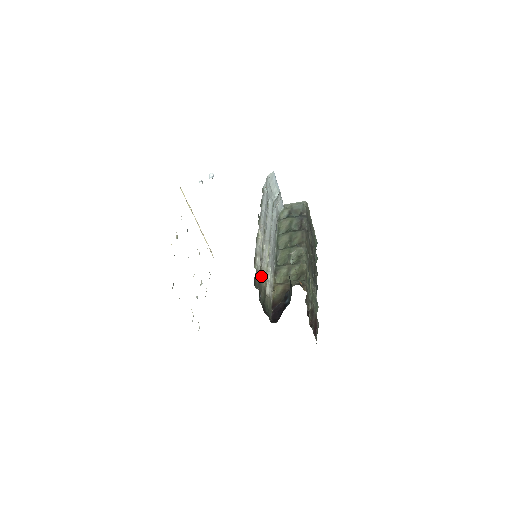
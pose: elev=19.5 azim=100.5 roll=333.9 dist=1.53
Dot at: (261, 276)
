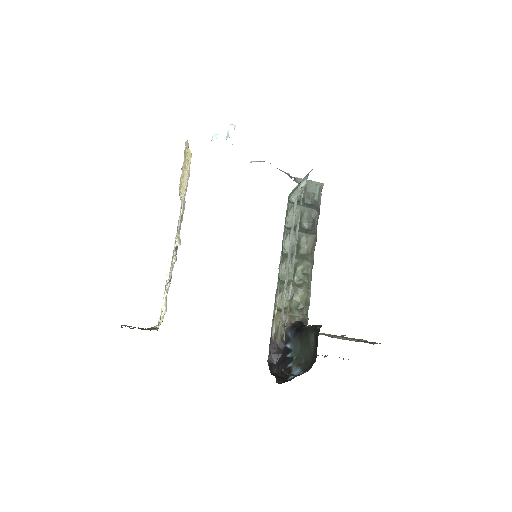
Dot at: (279, 330)
